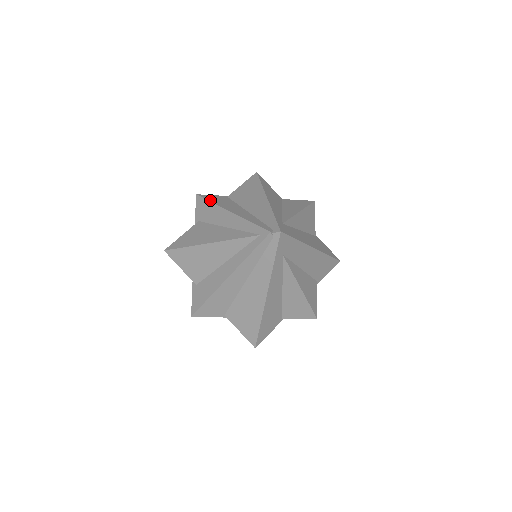
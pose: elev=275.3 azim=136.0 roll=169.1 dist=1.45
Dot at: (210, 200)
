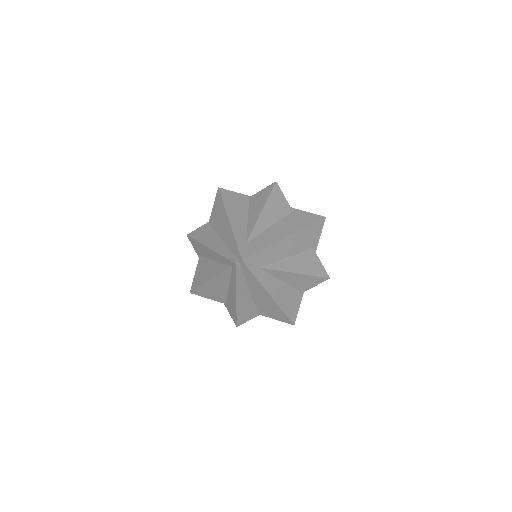
Dot at: (196, 239)
